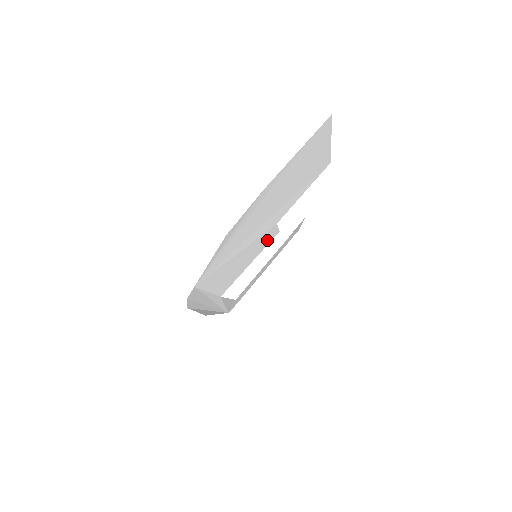
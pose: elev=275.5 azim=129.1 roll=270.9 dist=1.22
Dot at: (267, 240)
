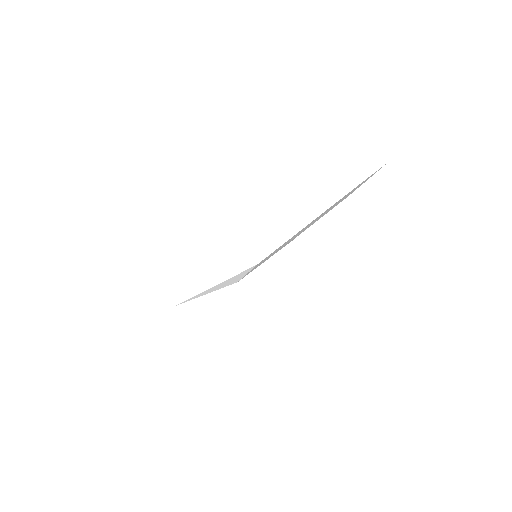
Dot at: occluded
